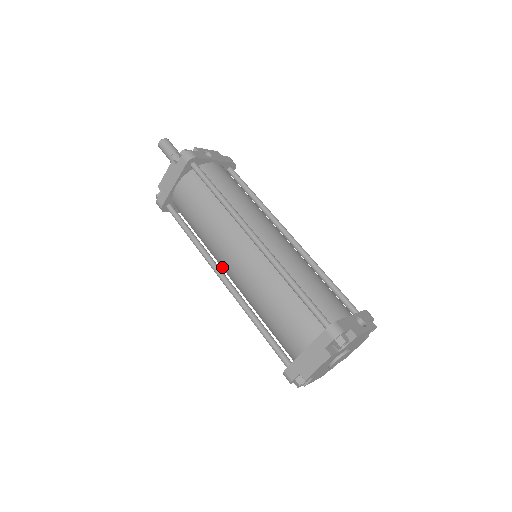
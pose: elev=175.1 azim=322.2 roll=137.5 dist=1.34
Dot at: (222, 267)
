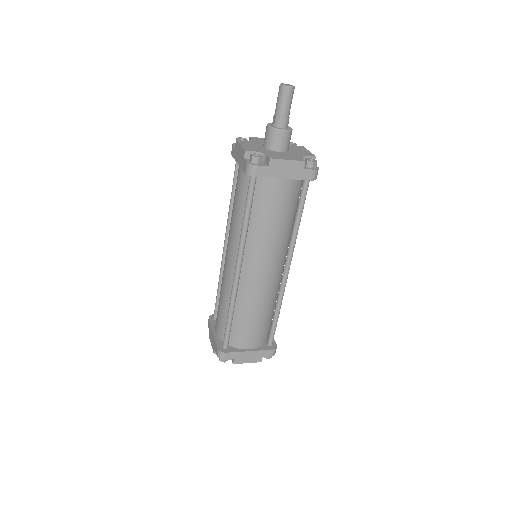
Dot at: (242, 259)
